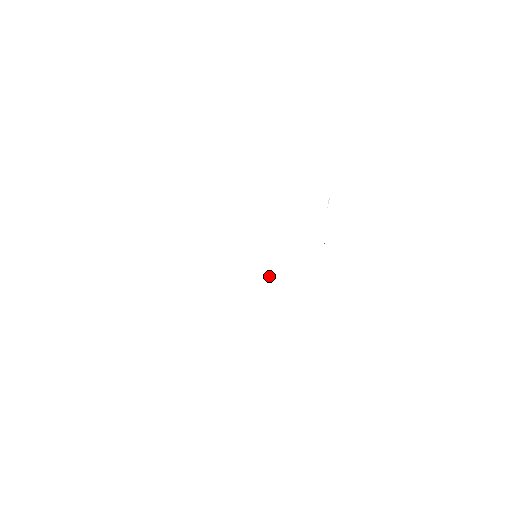
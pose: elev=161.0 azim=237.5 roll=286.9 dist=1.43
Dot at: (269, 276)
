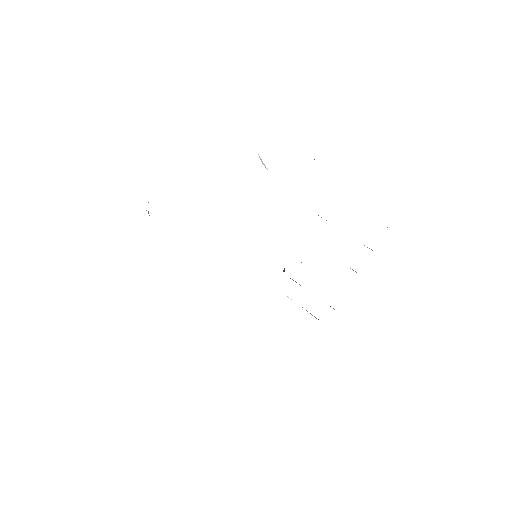
Dot at: occluded
